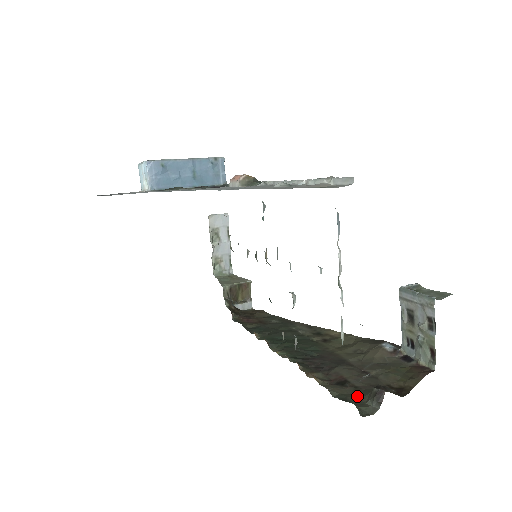
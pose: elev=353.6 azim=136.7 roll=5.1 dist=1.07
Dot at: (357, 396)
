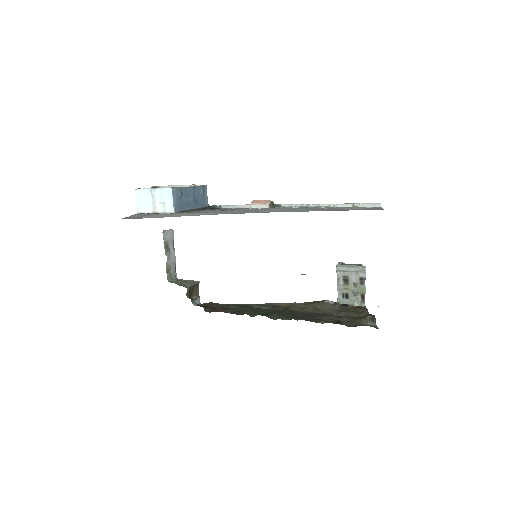
Dot at: (357, 324)
